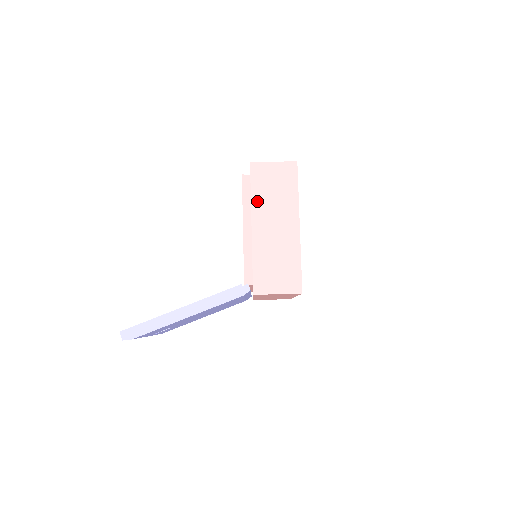
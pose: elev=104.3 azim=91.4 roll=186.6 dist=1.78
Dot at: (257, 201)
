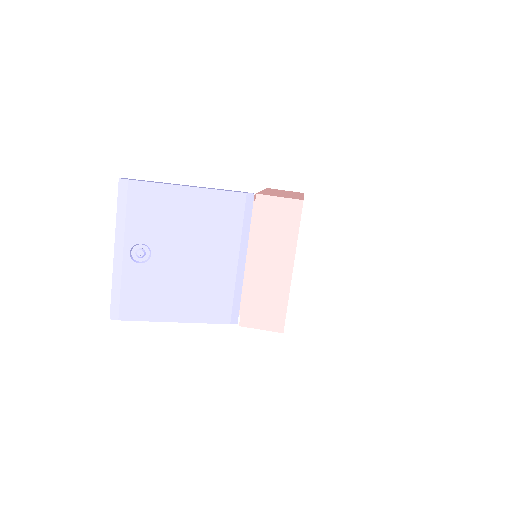
Dot at: occluded
